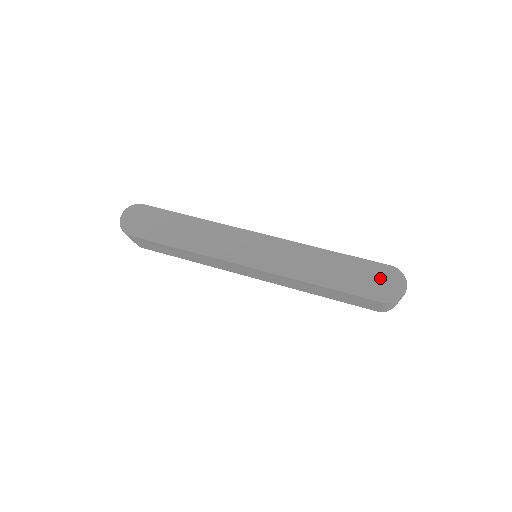
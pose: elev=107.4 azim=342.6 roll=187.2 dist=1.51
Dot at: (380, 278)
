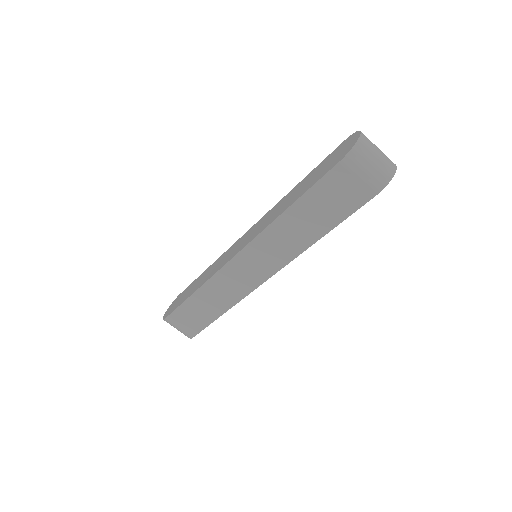
Dot at: (336, 154)
